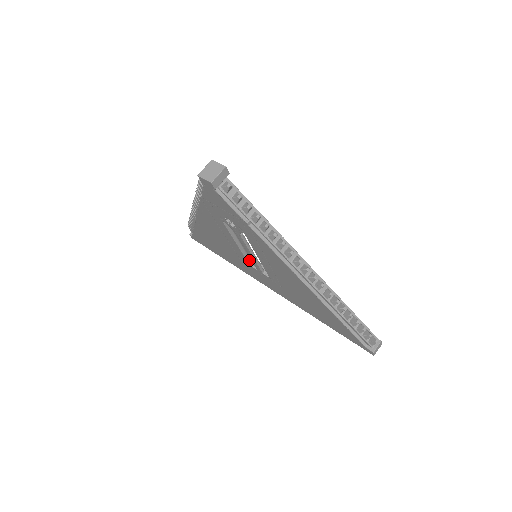
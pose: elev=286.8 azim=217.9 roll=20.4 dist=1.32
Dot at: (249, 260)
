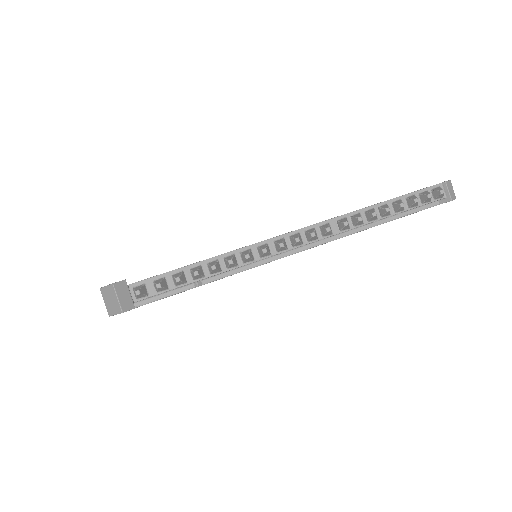
Dot at: occluded
